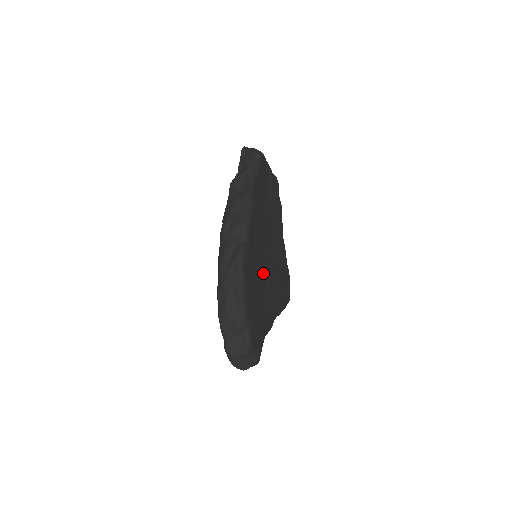
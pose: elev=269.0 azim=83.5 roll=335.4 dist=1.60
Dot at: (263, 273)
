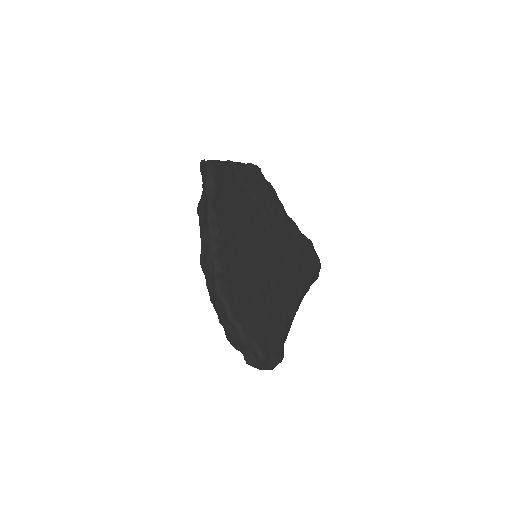
Dot at: (260, 277)
